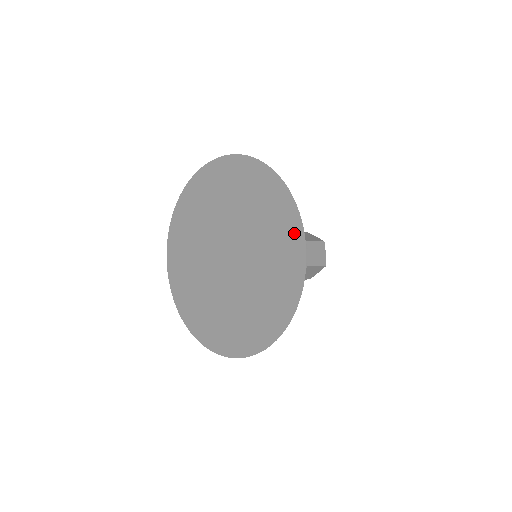
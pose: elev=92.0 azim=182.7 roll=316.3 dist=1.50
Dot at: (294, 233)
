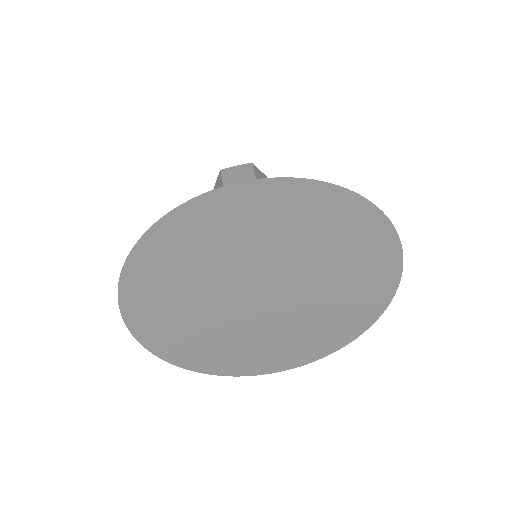
Dot at: (378, 303)
